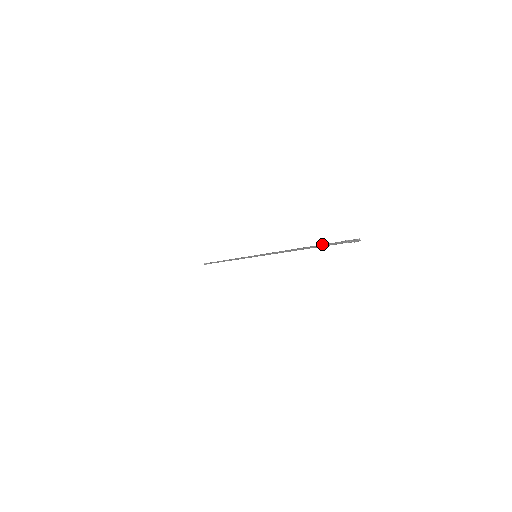
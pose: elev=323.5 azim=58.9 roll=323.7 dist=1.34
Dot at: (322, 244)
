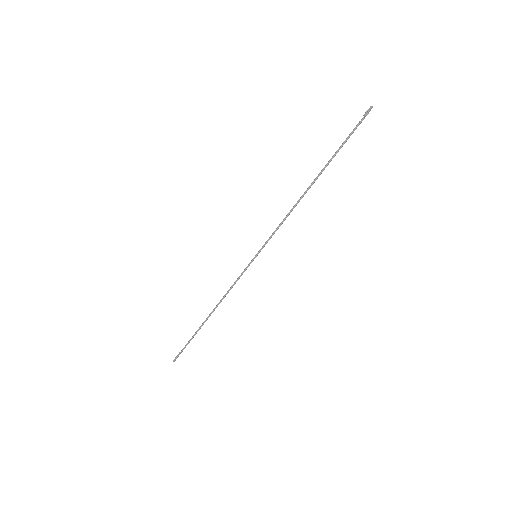
Dot at: (335, 152)
